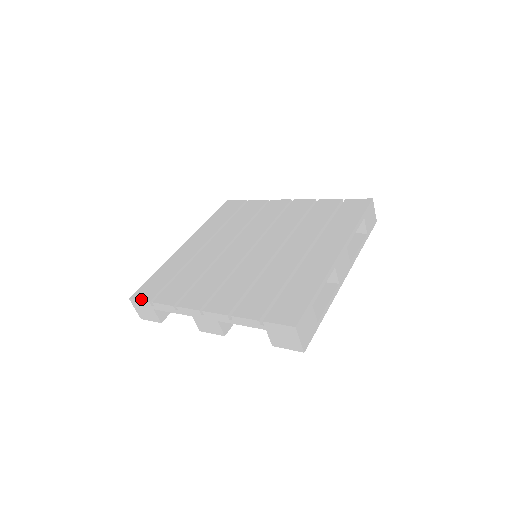
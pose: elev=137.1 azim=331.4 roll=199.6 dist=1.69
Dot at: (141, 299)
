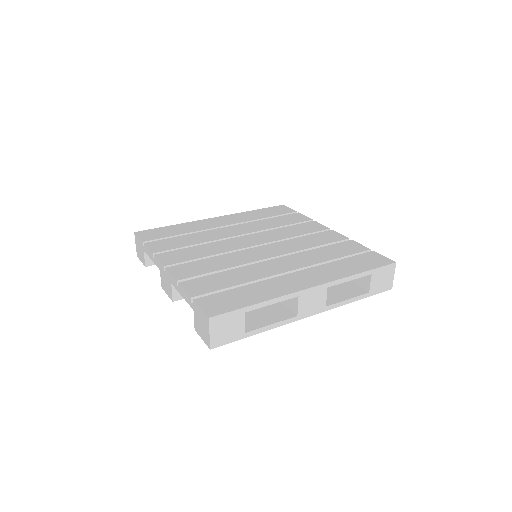
Dot at: (140, 237)
